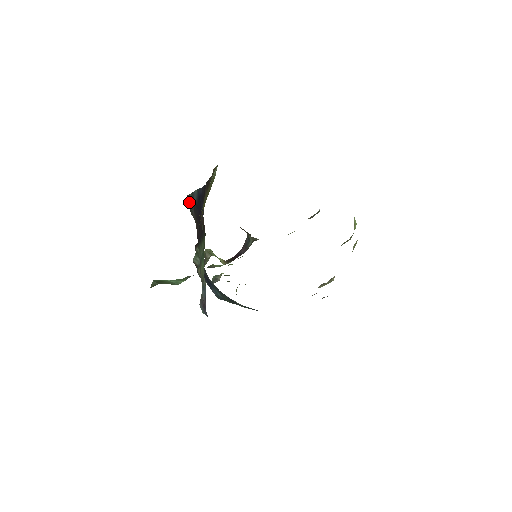
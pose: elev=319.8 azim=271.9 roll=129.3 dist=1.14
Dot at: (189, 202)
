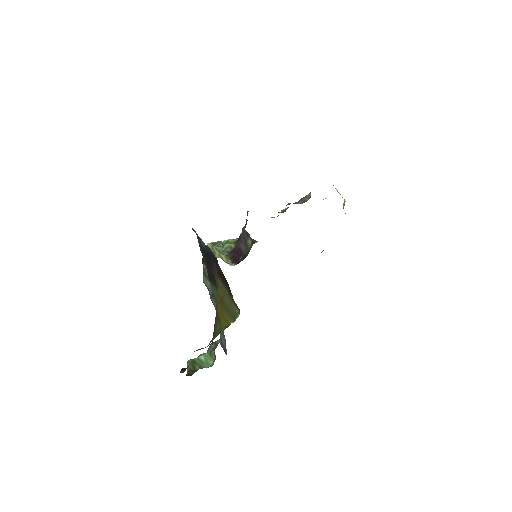
Dot at: occluded
